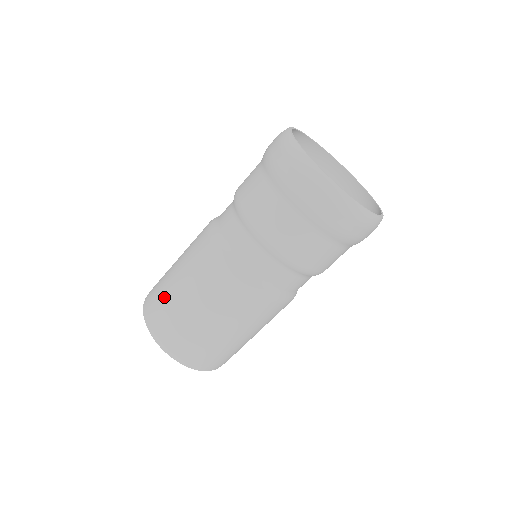
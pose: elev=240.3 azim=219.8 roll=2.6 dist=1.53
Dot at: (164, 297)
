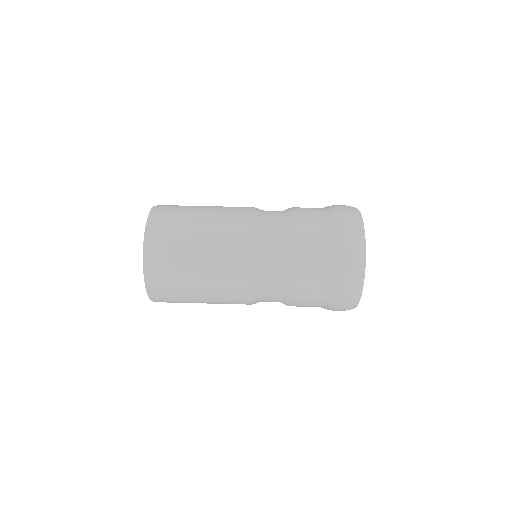
Dot at: (181, 221)
